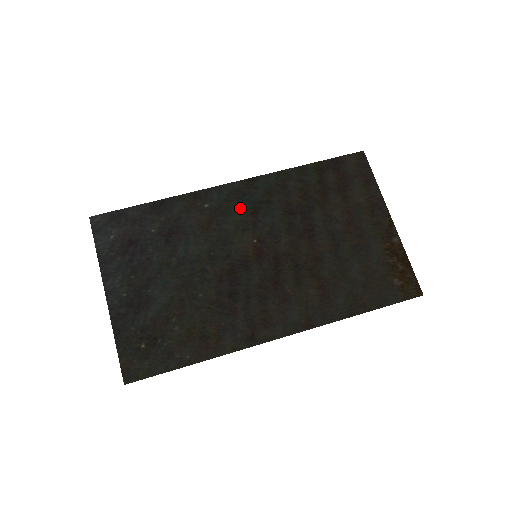
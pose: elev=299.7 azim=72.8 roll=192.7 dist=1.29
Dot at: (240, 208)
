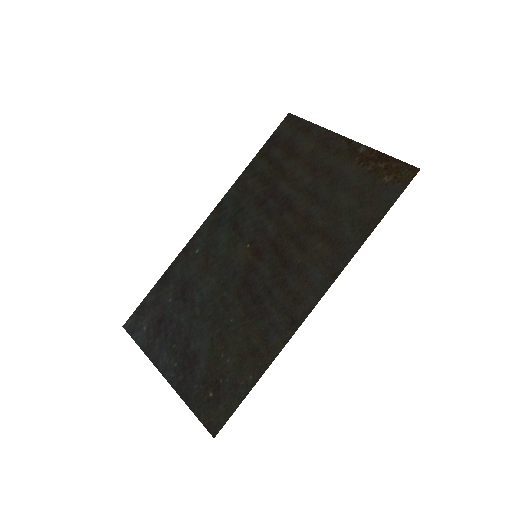
Dot at: (222, 232)
